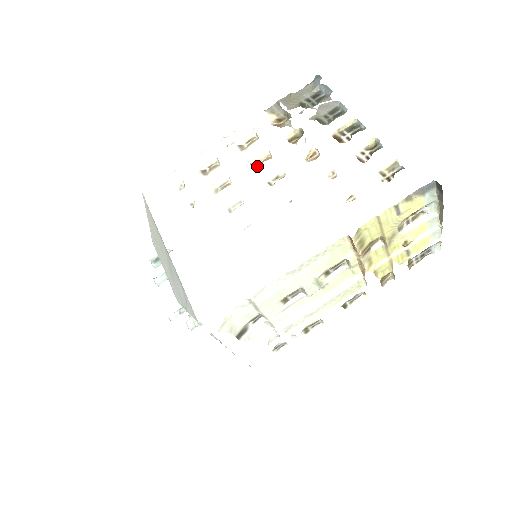
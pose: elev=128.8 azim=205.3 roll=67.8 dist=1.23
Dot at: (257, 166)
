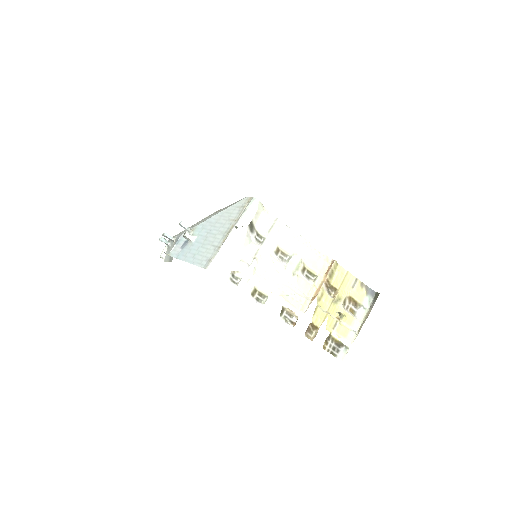
Dot at: occluded
